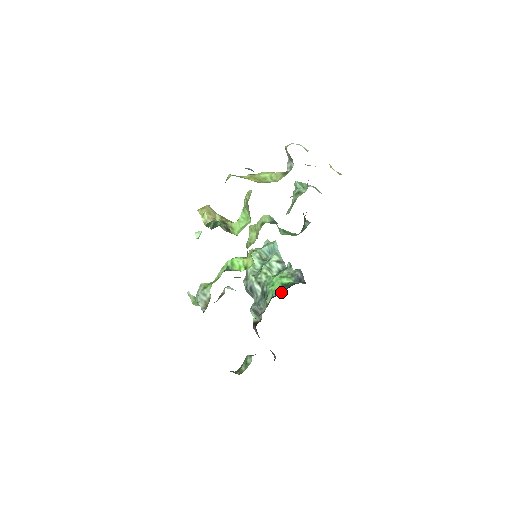
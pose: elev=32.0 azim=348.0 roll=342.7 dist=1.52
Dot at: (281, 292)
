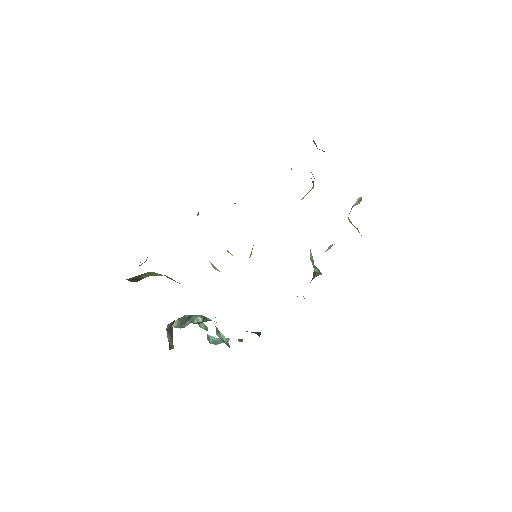
Dot at: occluded
